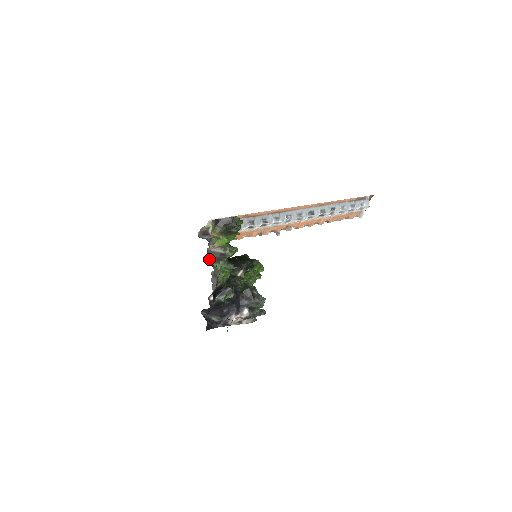
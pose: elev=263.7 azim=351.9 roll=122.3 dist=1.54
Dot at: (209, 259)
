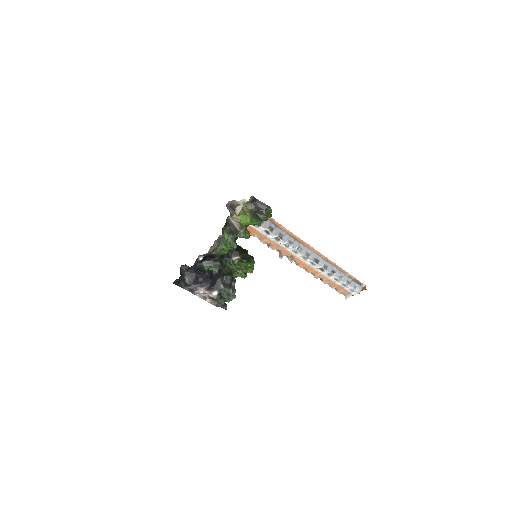
Dot at: (225, 225)
